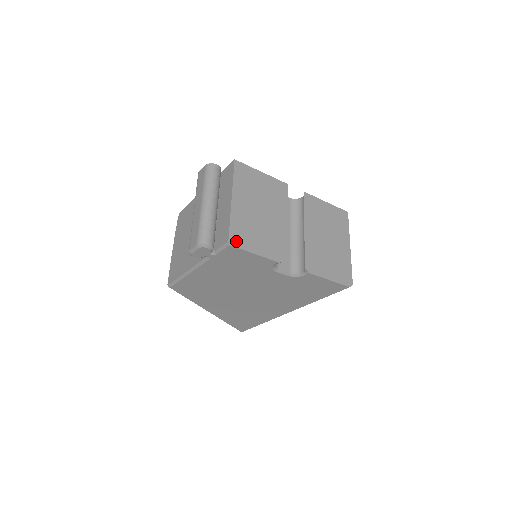
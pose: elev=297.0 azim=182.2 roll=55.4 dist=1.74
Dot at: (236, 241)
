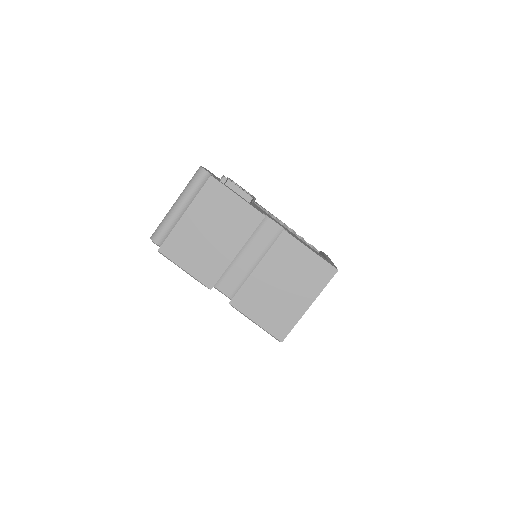
Dot at: (166, 253)
